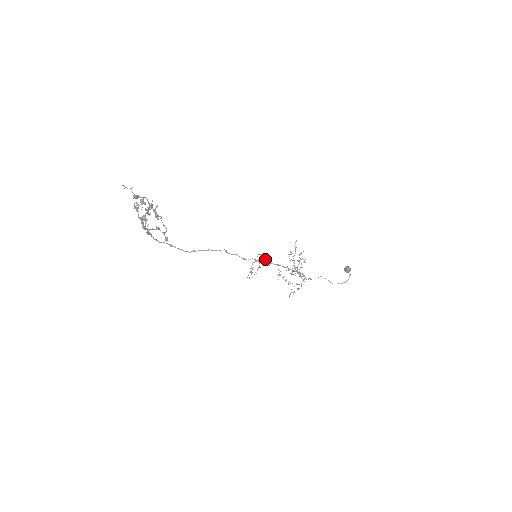
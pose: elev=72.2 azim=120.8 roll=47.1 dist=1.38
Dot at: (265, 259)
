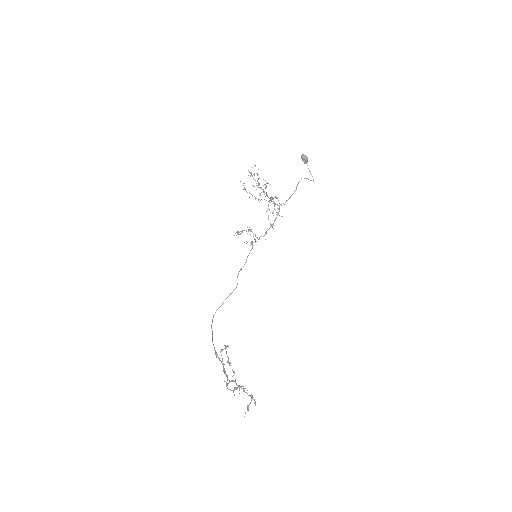
Dot at: occluded
